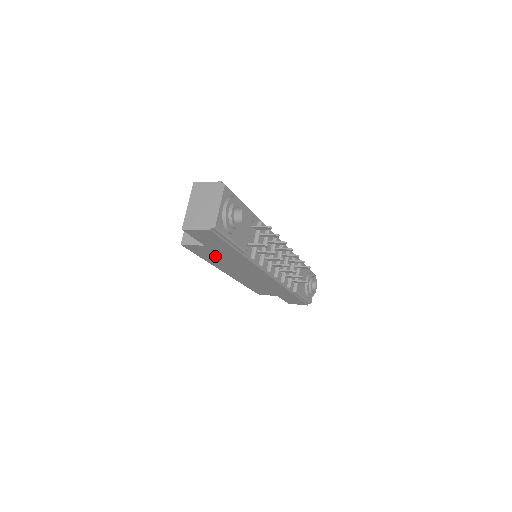
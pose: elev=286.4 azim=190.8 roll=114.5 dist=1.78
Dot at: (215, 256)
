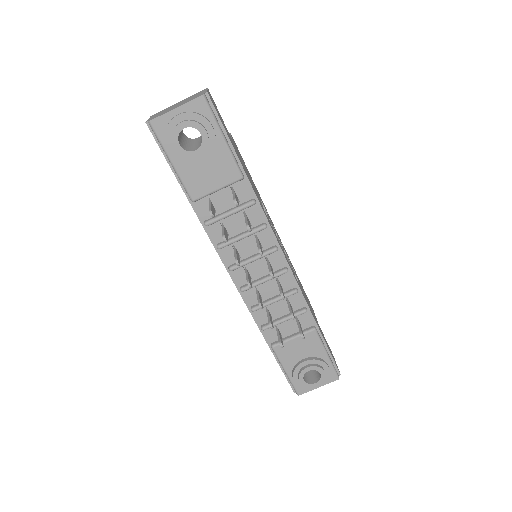
Dot at: occluded
